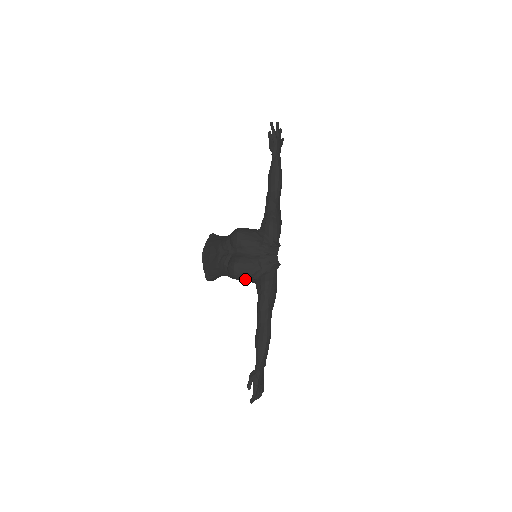
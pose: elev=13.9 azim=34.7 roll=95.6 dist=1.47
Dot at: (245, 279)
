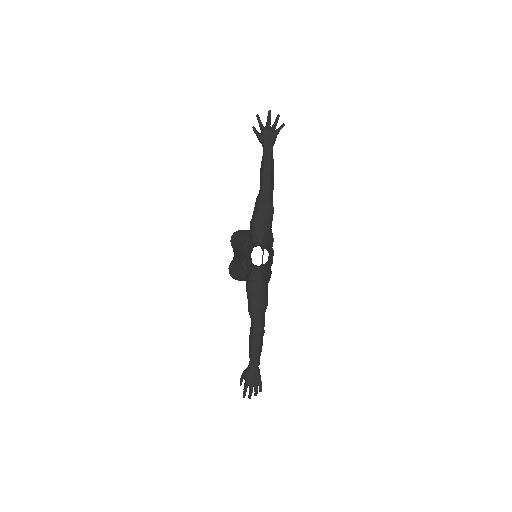
Dot at: (242, 280)
